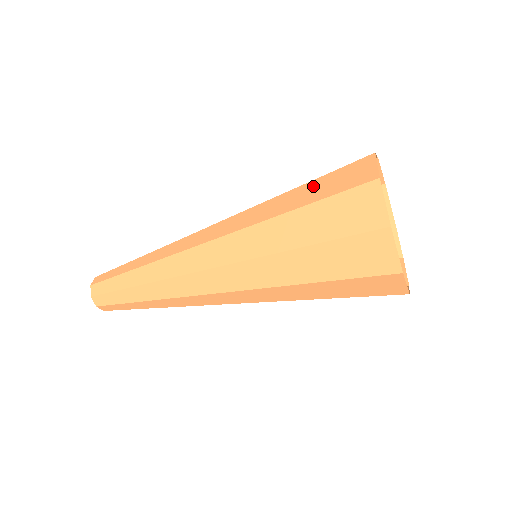
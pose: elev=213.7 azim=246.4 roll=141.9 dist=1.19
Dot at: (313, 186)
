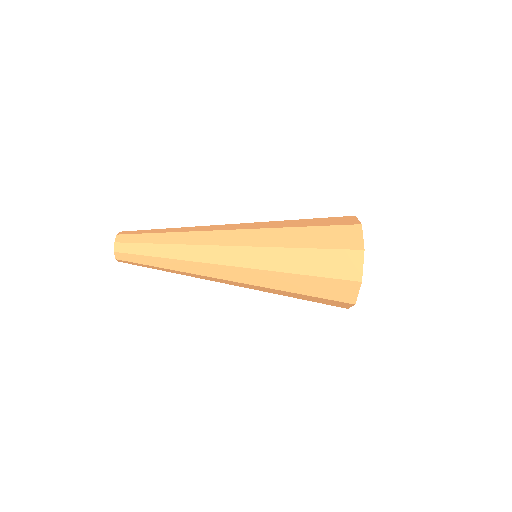
Dot at: (318, 232)
